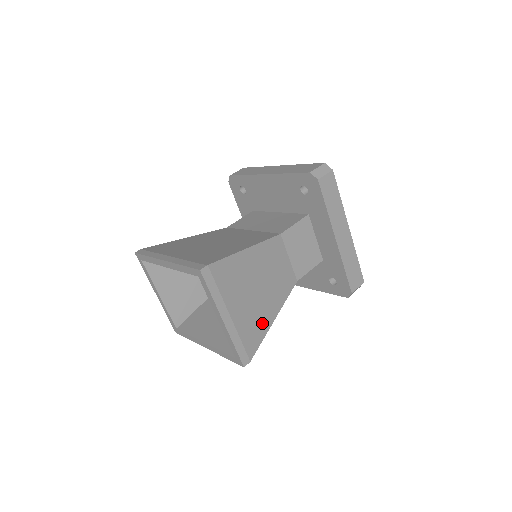
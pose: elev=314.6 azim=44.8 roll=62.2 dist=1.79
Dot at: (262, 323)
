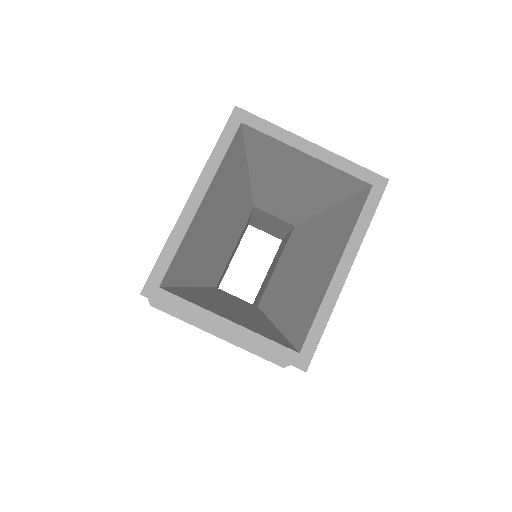
Dot at: occluded
